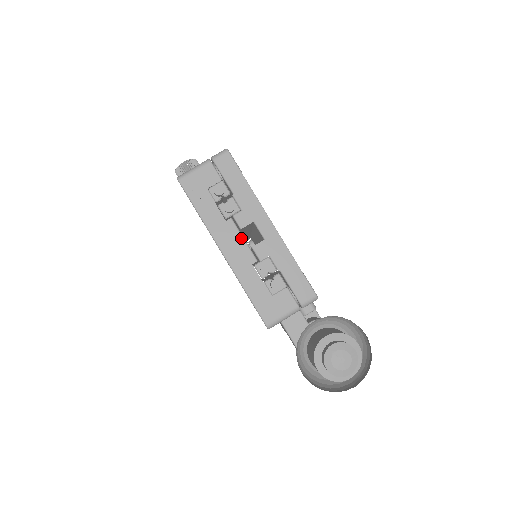
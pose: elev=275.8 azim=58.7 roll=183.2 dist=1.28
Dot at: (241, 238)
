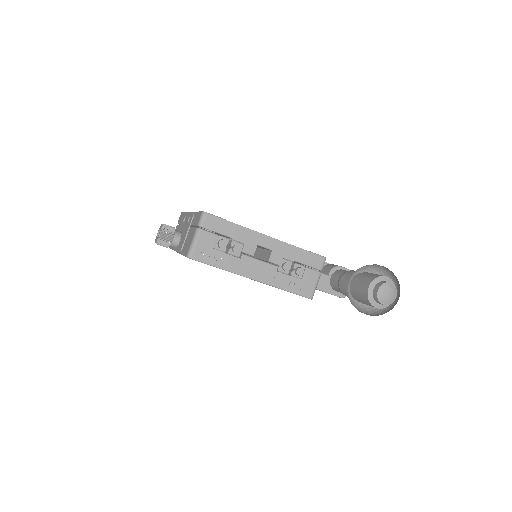
Dot at: (258, 261)
